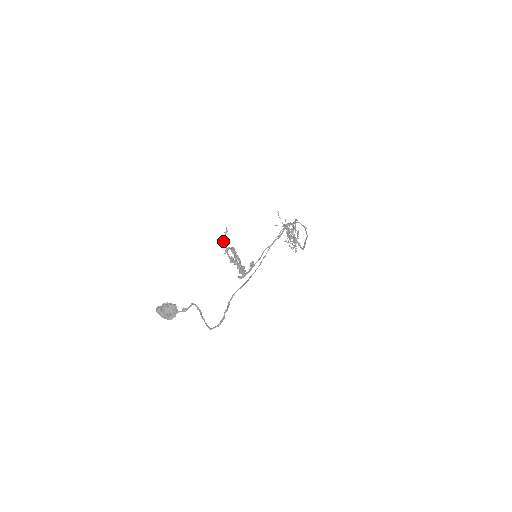
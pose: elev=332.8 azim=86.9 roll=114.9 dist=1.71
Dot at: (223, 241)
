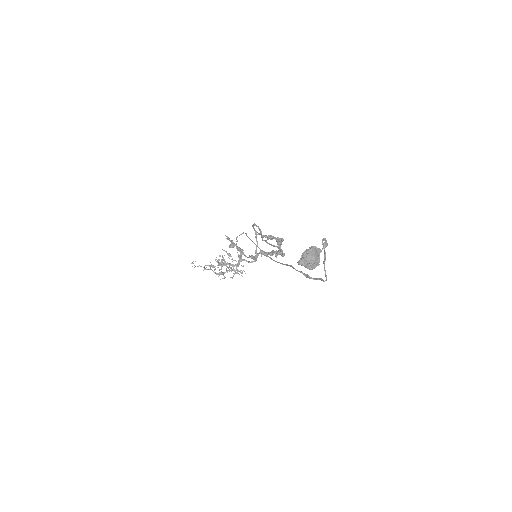
Dot at: (234, 245)
